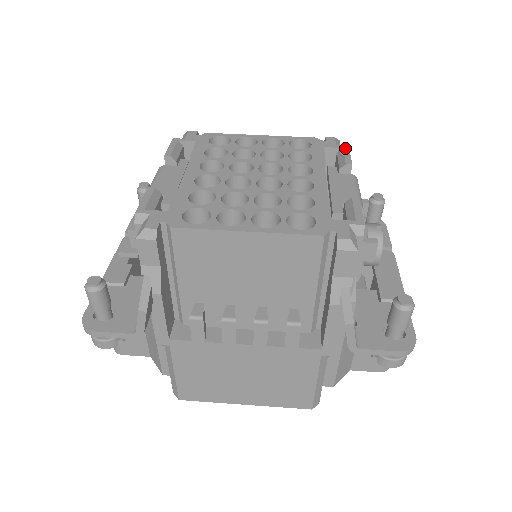
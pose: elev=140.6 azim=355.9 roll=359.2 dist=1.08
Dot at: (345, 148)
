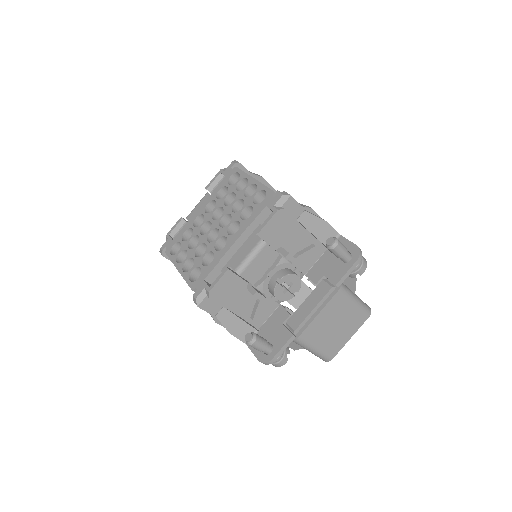
Dot at: (273, 212)
